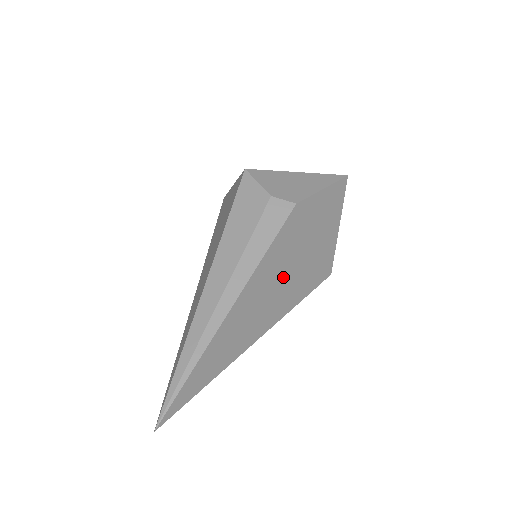
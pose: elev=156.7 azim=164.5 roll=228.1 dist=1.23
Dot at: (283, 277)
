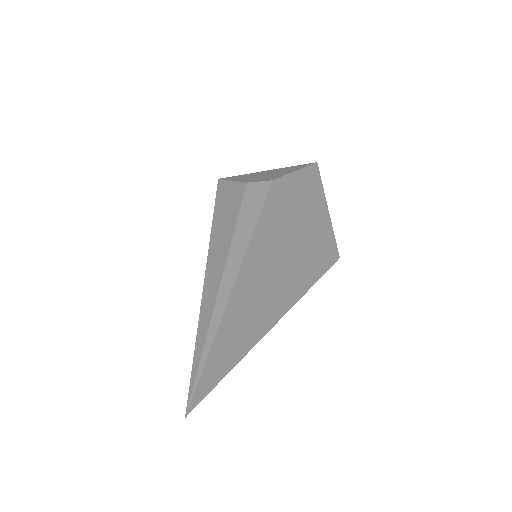
Dot at: (285, 252)
